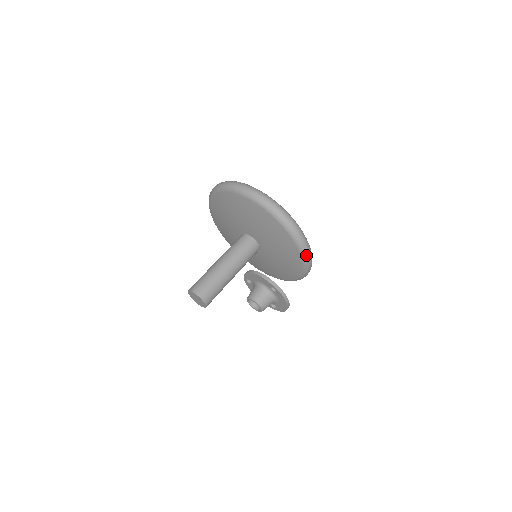
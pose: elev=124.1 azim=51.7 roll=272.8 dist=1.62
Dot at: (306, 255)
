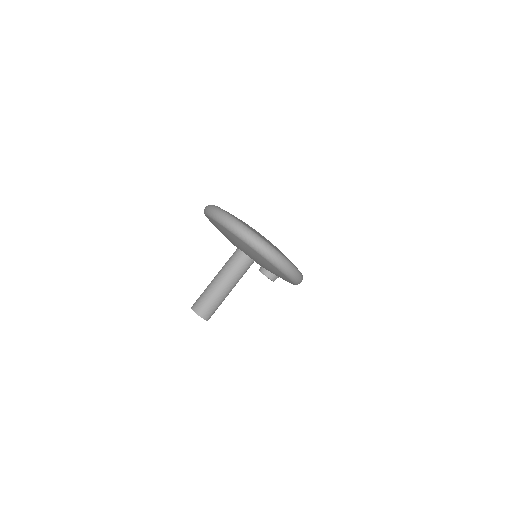
Dot at: (293, 278)
